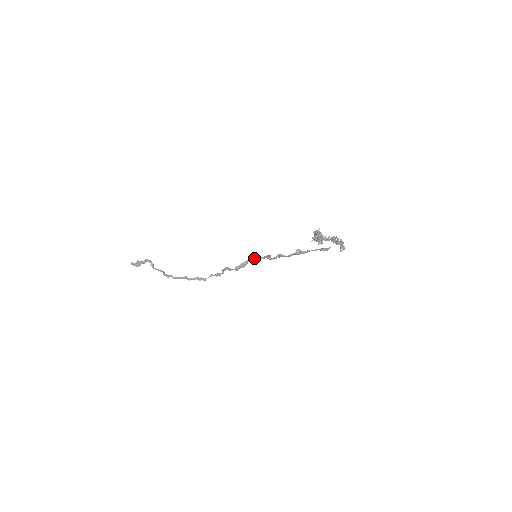
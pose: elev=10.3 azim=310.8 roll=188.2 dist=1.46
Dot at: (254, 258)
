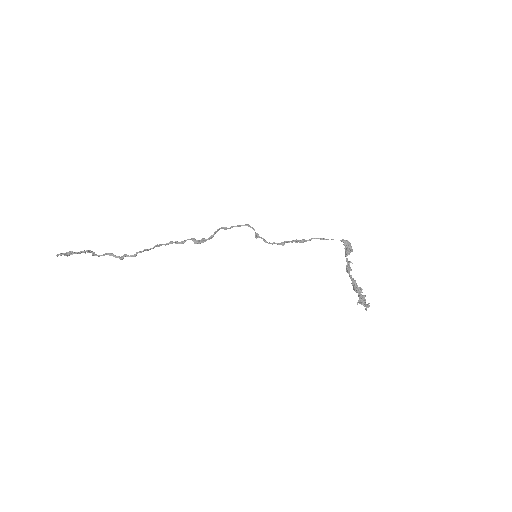
Dot at: occluded
